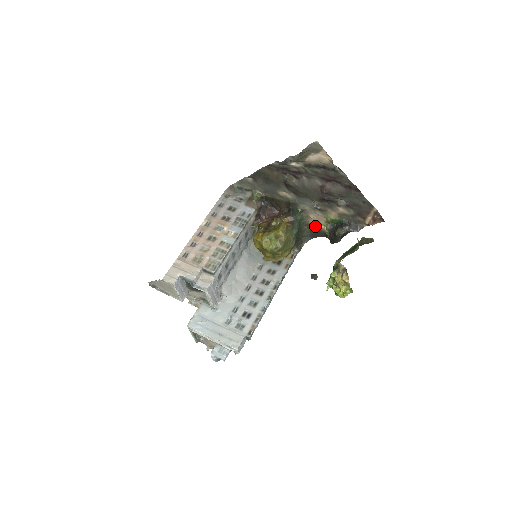
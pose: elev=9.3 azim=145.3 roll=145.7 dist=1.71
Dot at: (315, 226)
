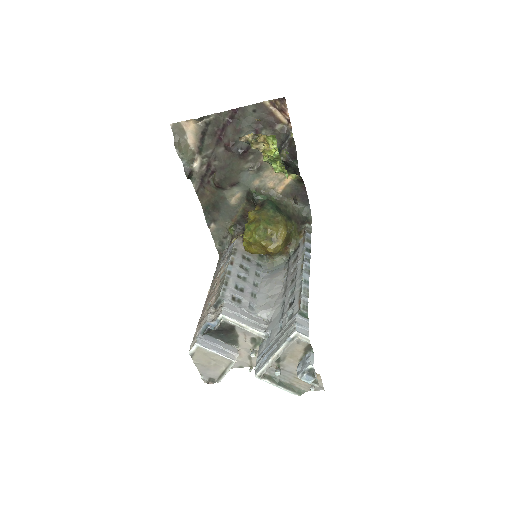
Dot at: (286, 189)
